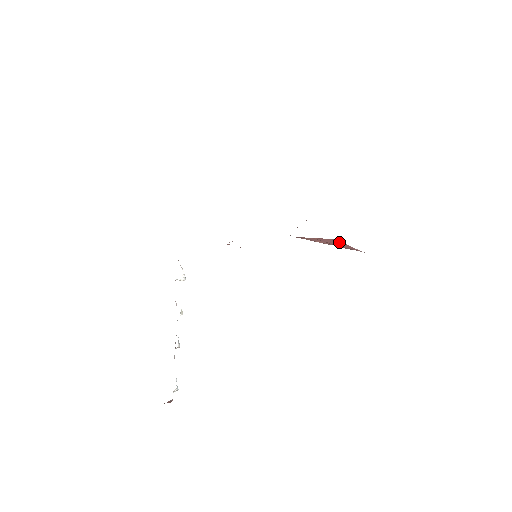
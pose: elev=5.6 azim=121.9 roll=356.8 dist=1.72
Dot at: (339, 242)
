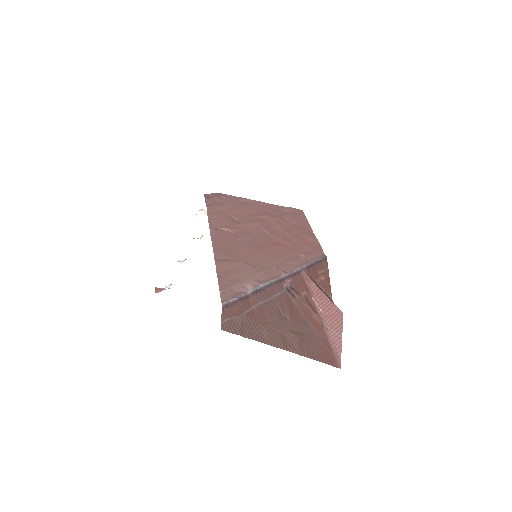
Dot at: (340, 324)
